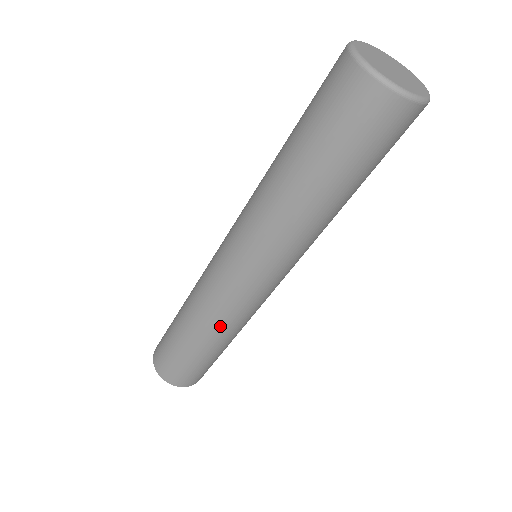
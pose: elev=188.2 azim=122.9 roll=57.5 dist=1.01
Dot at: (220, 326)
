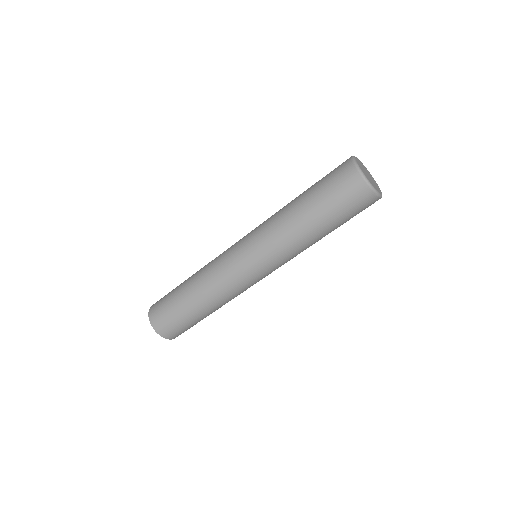
Dot at: (214, 291)
